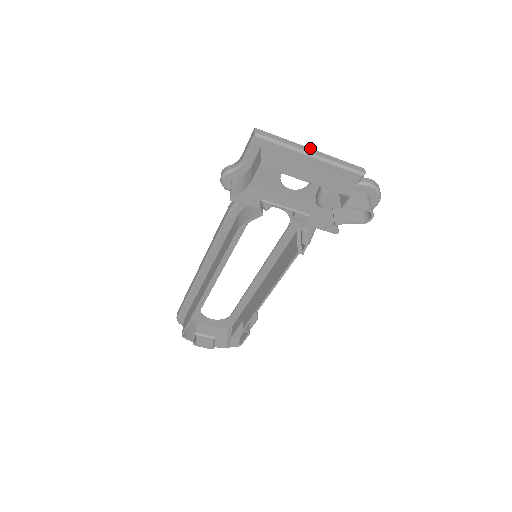
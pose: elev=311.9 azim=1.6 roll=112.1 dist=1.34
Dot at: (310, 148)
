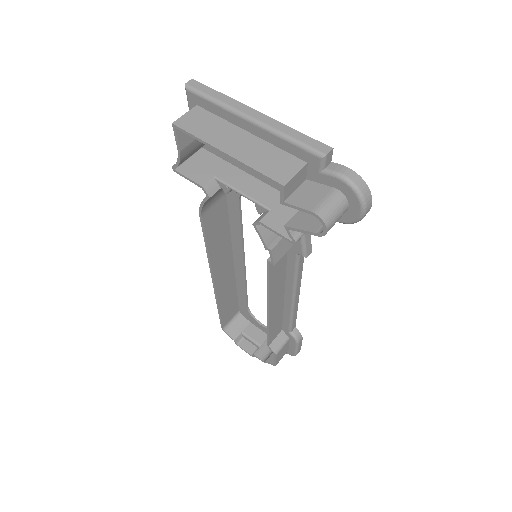
Dot at: occluded
